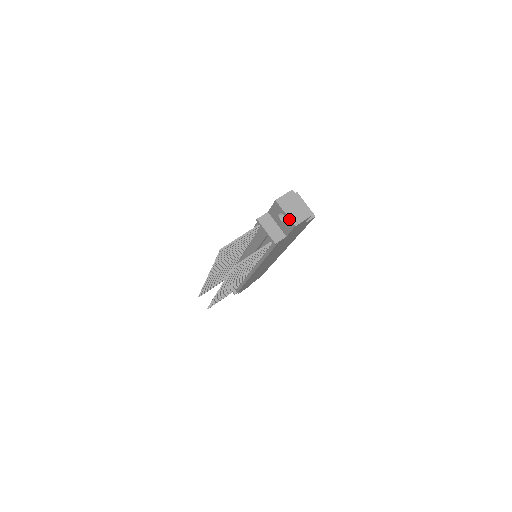
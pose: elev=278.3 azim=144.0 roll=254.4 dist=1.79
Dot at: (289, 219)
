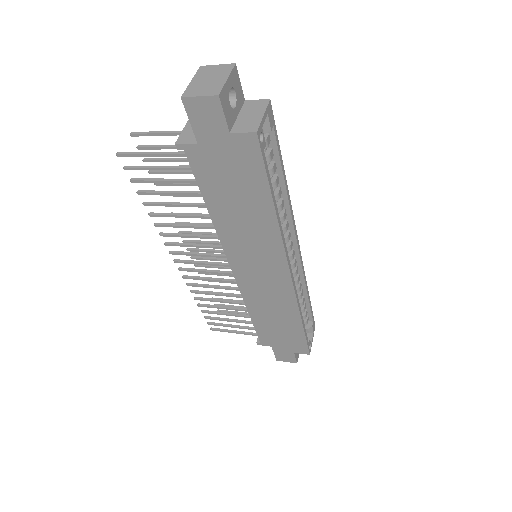
Dot at: (187, 89)
